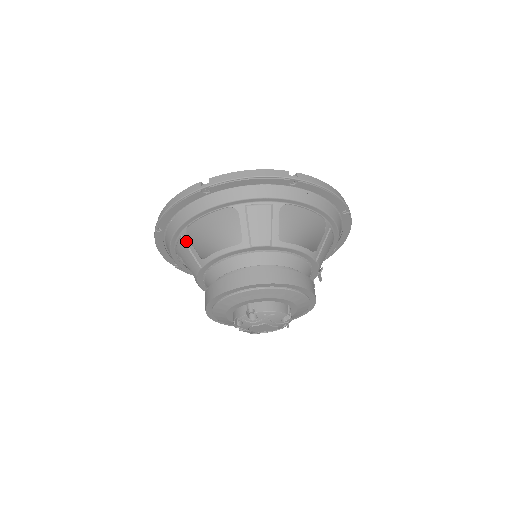
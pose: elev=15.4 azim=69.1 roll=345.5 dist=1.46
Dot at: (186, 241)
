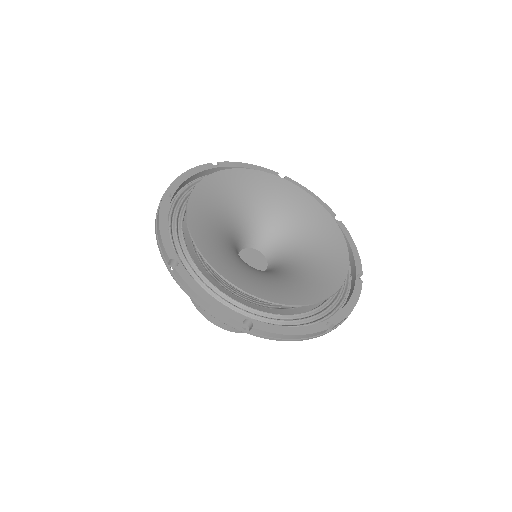
Dot at: occluded
